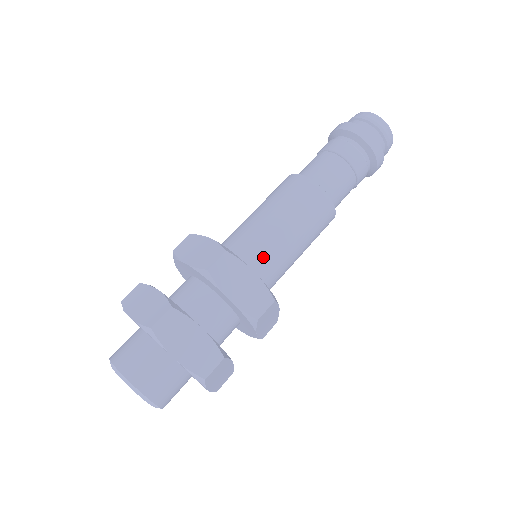
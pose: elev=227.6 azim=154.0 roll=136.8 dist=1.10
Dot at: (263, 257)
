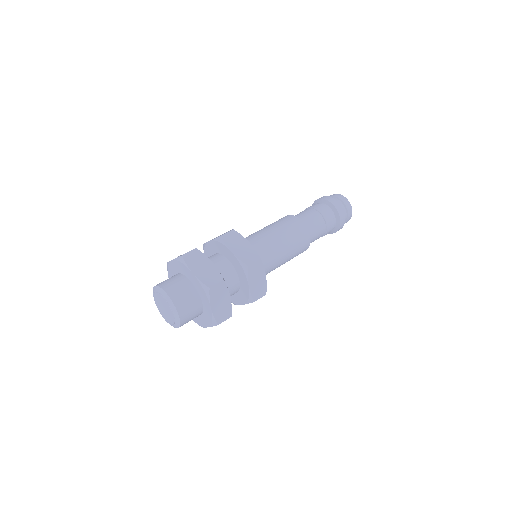
Dot at: (267, 264)
